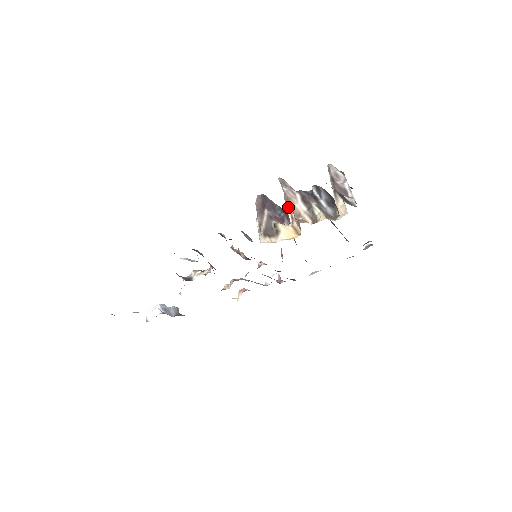
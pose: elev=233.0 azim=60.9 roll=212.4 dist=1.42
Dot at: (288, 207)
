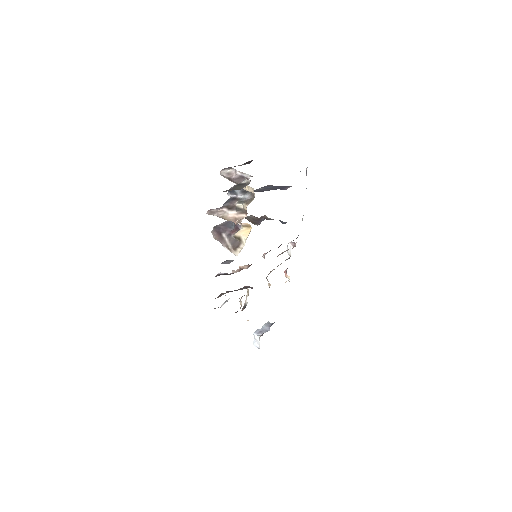
Dot at: occluded
